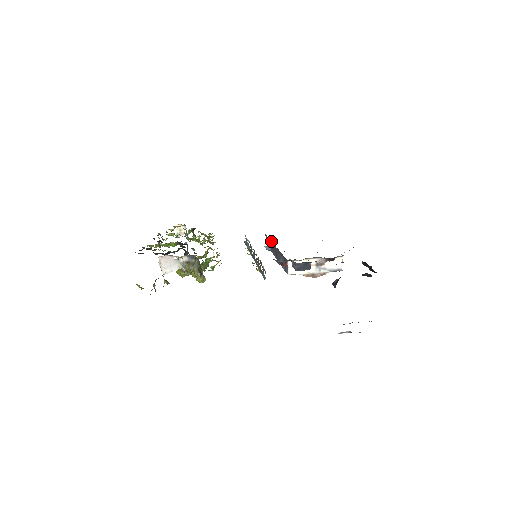
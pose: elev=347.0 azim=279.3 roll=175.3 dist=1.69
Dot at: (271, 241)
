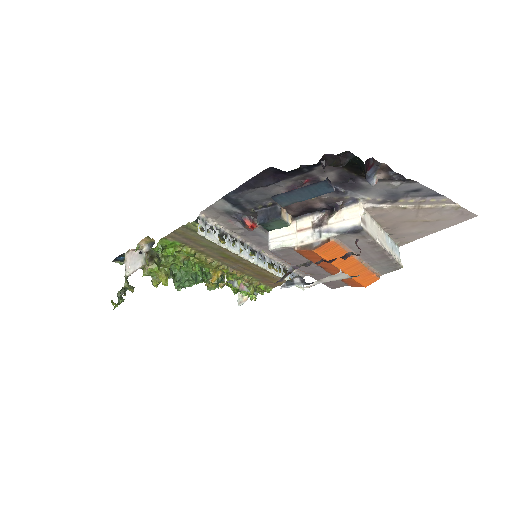
Dot at: occluded
